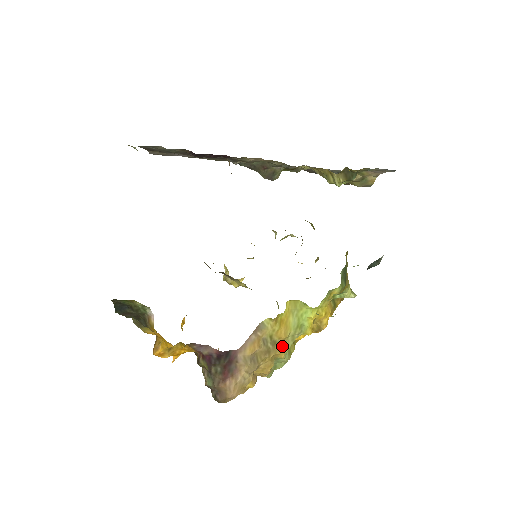
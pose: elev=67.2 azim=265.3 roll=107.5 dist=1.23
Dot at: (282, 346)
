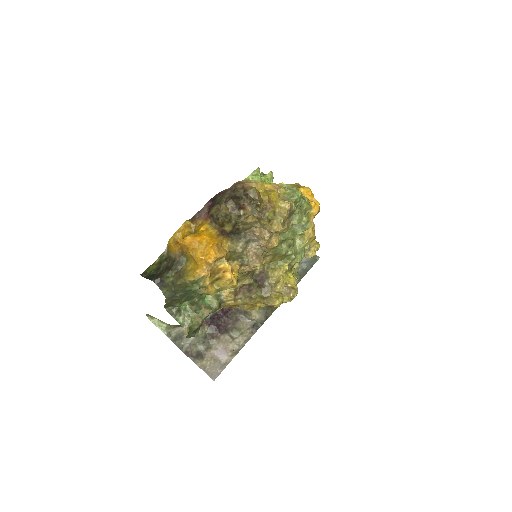
Dot at: occluded
